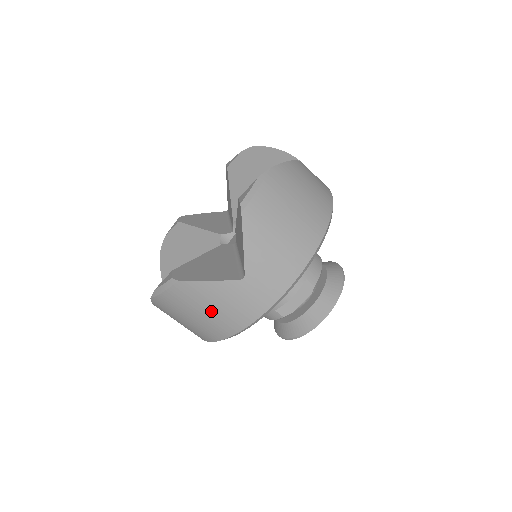
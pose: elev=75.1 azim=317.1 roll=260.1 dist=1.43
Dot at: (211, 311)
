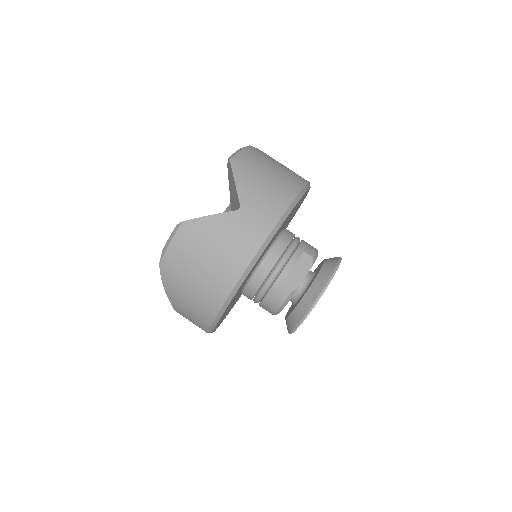
Dot at: (215, 251)
